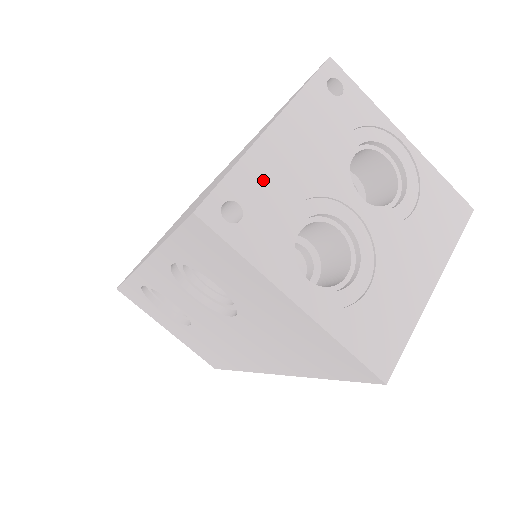
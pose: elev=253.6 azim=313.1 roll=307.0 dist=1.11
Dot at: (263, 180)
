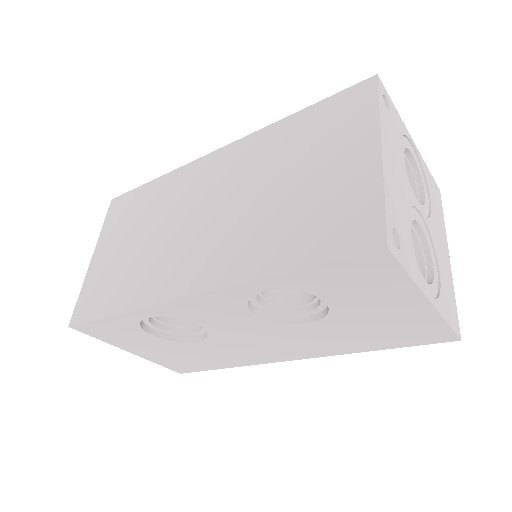
Dot at: (395, 203)
